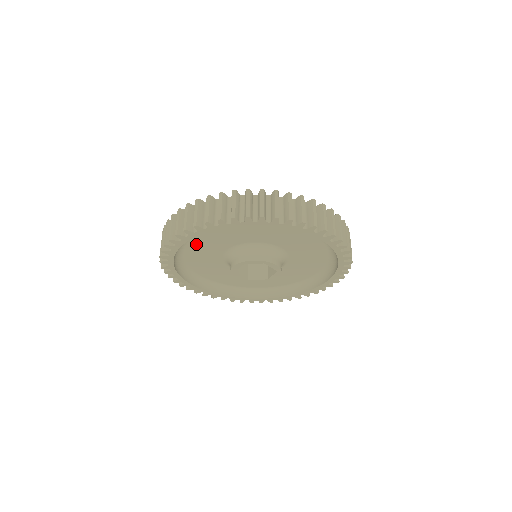
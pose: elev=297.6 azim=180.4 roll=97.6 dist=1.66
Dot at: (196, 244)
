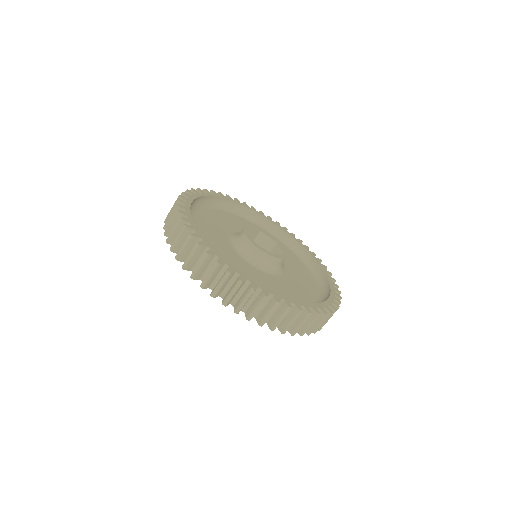
Dot at: occluded
